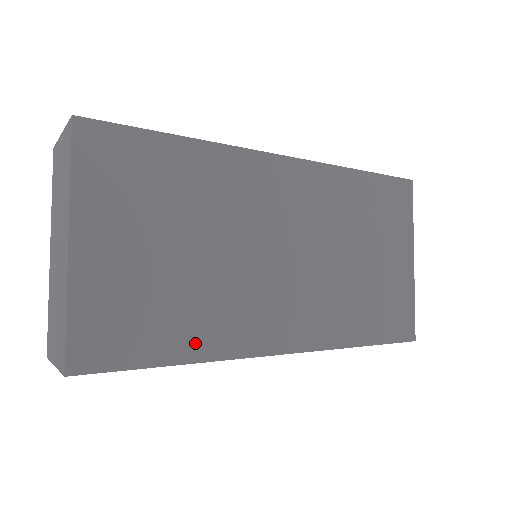
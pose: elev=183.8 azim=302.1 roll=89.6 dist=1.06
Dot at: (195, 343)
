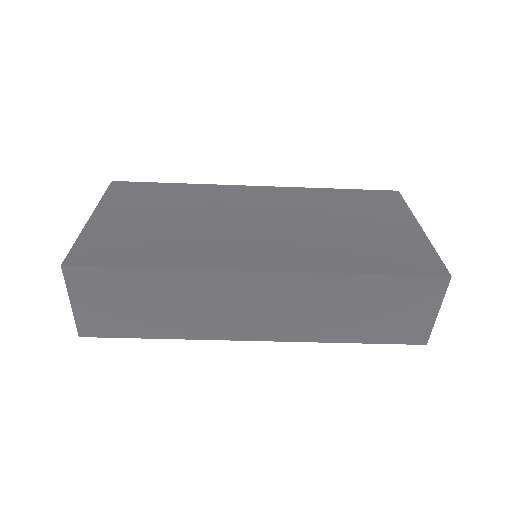
Dot at: (169, 259)
